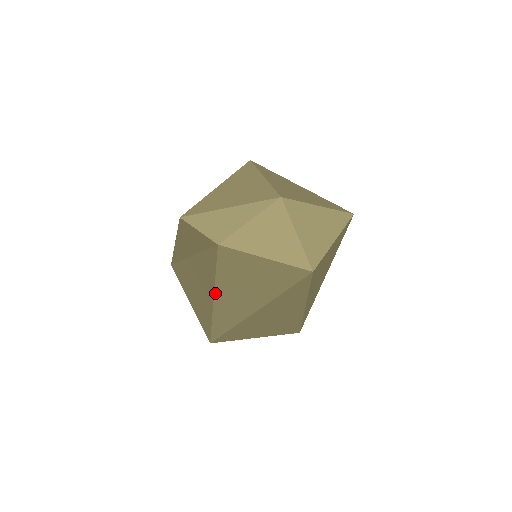
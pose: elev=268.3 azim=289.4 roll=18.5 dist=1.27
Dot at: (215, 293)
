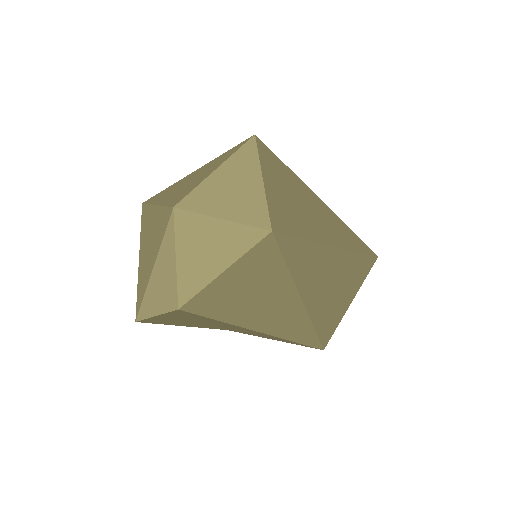
Dot at: (253, 330)
